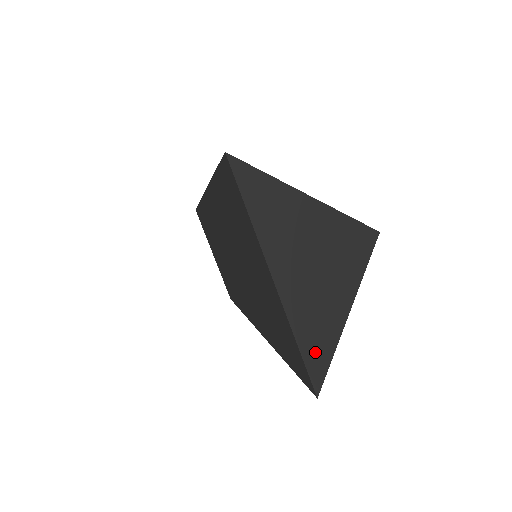
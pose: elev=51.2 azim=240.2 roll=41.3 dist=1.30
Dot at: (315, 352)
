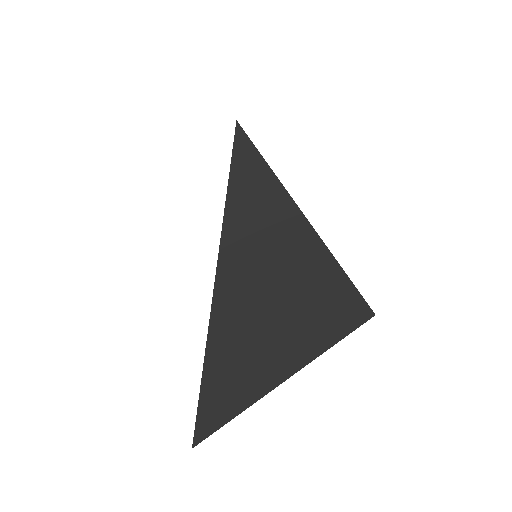
Dot at: (218, 399)
